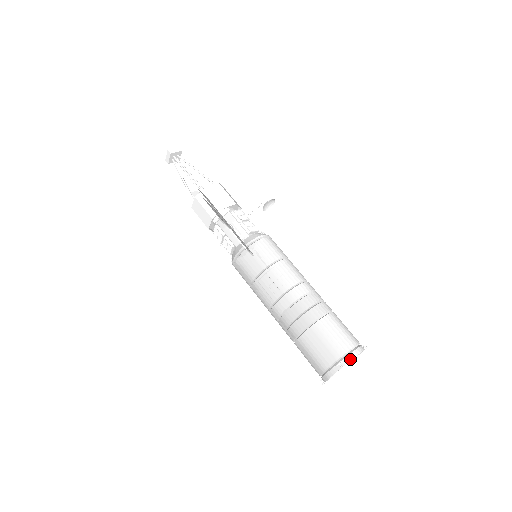
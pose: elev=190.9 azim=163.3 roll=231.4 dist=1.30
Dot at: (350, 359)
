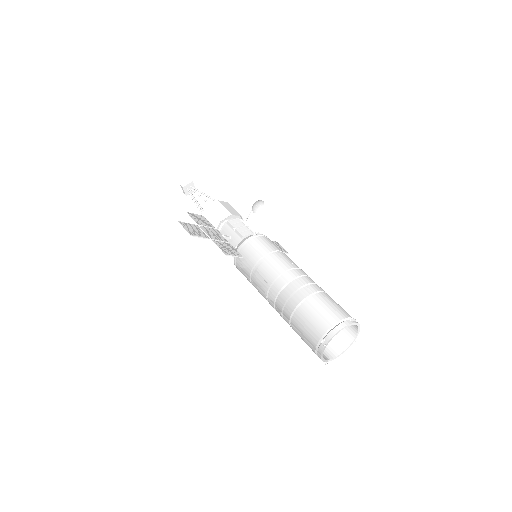
Dot at: (332, 335)
